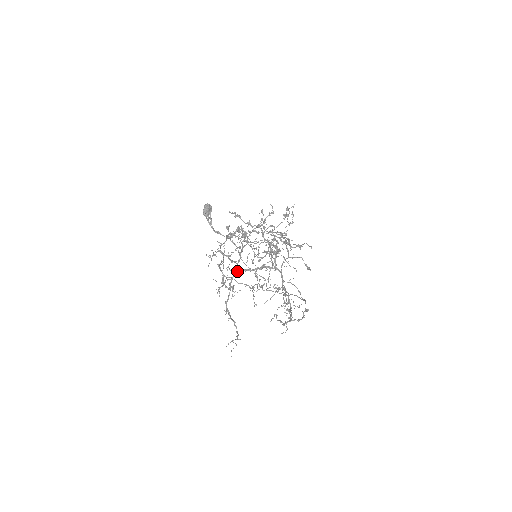
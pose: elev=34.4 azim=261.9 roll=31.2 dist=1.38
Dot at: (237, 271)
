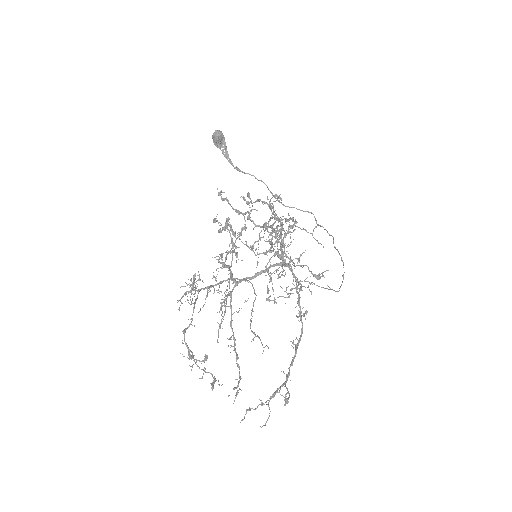
Dot at: (234, 286)
